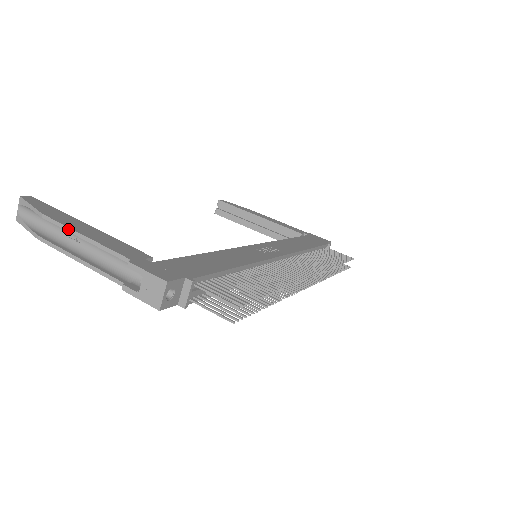
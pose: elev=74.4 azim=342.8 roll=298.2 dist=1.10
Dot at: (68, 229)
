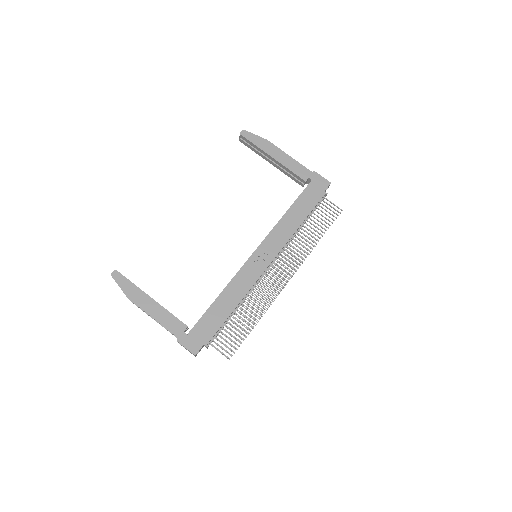
Dot at: occluded
